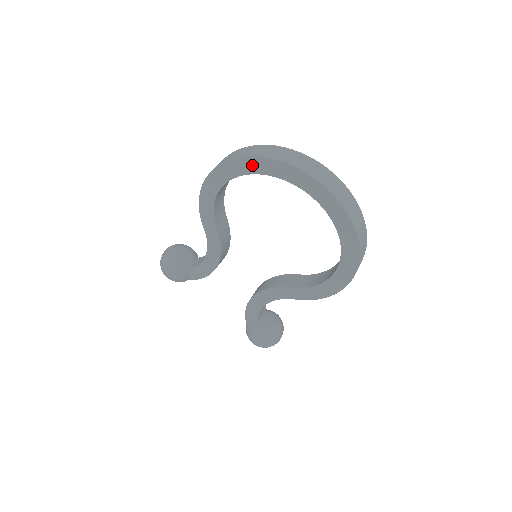
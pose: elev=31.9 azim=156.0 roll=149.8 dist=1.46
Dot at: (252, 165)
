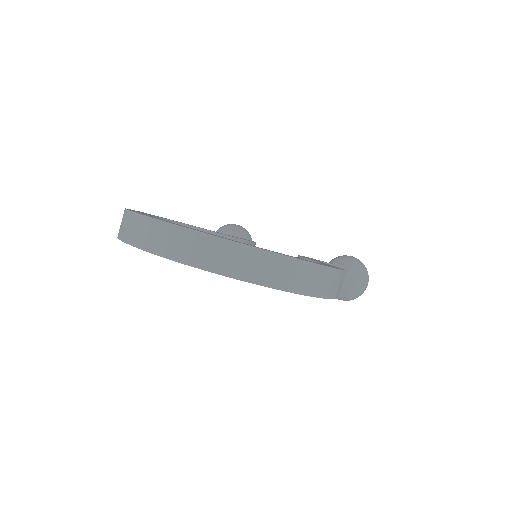
Dot at: occluded
